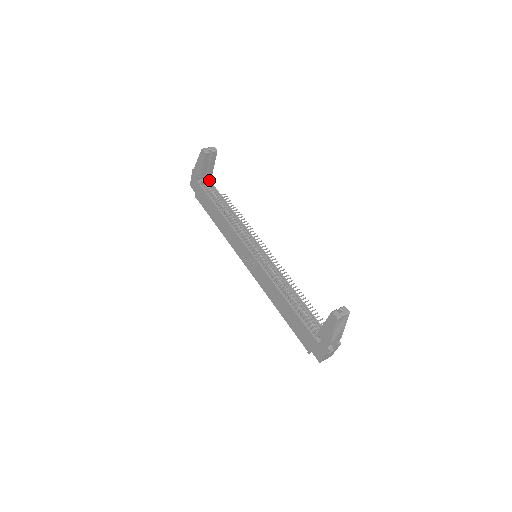
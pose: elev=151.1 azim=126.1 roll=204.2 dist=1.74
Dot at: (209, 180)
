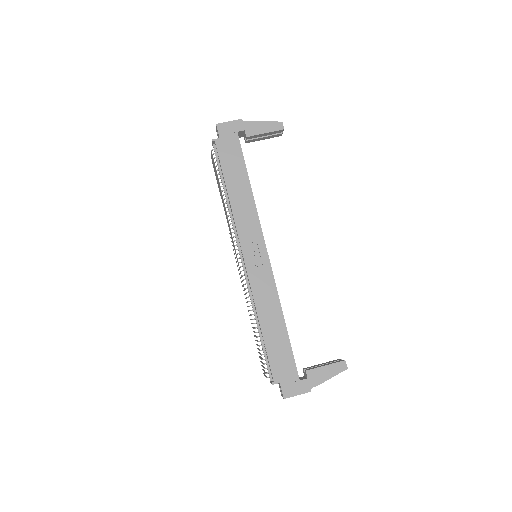
Dot at: occluded
